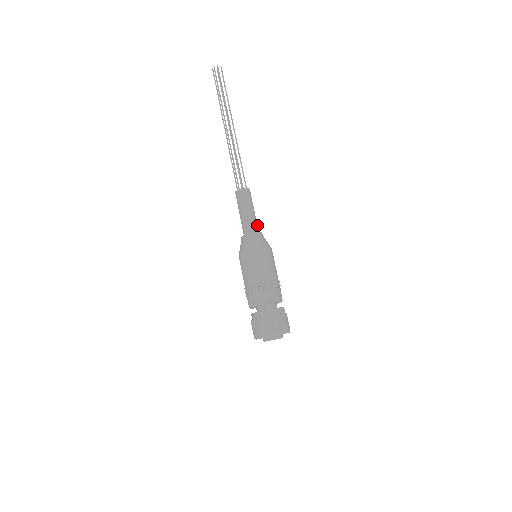
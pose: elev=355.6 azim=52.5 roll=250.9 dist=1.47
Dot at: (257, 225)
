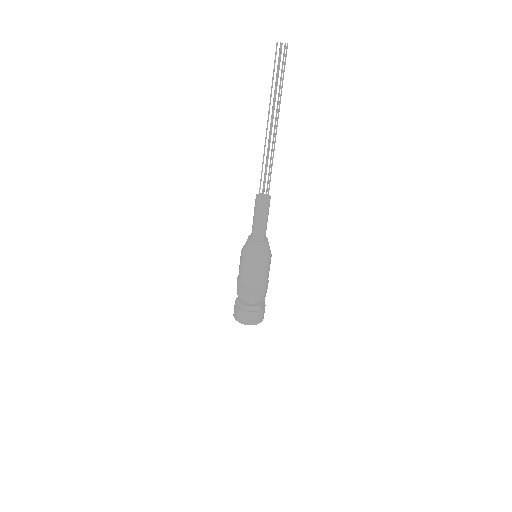
Dot at: (265, 232)
